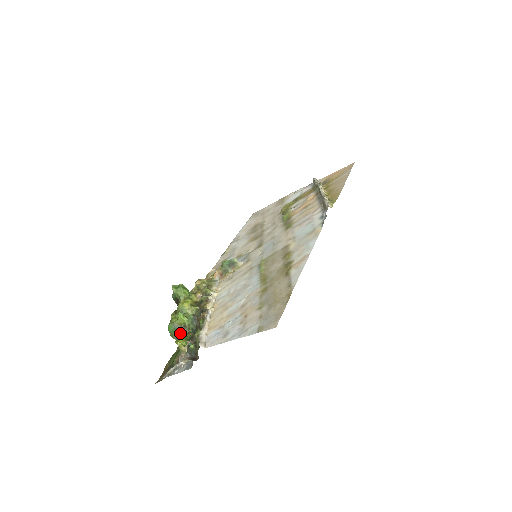
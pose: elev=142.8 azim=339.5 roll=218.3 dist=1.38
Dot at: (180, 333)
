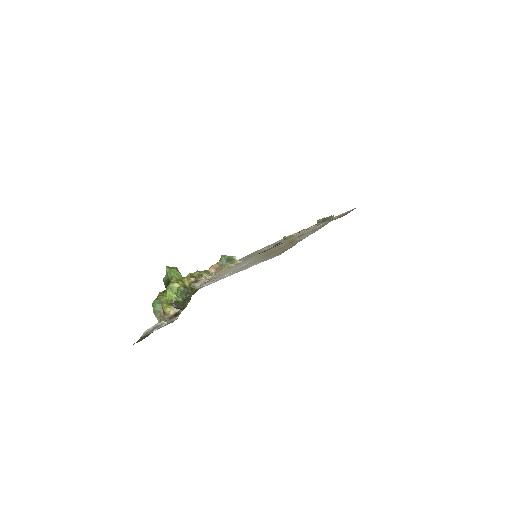
Dot at: occluded
